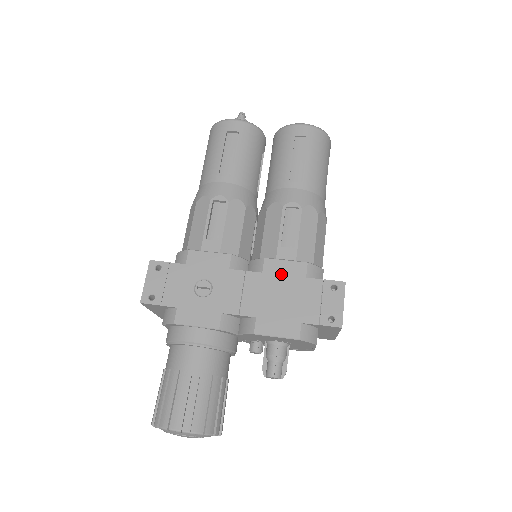
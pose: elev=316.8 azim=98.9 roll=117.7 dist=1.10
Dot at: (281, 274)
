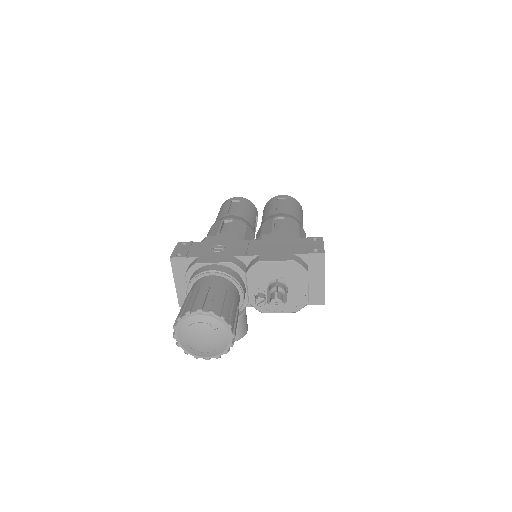
Dot at: (276, 239)
